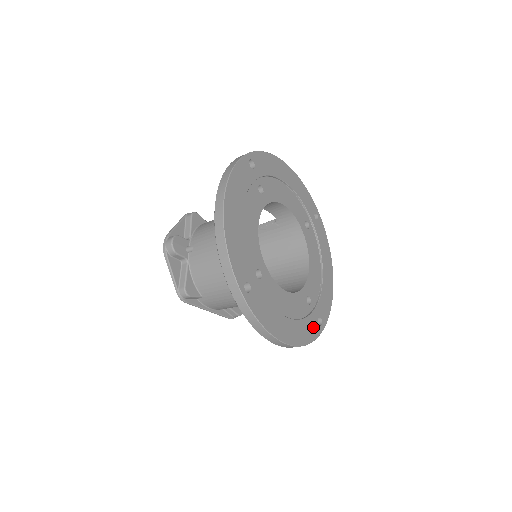
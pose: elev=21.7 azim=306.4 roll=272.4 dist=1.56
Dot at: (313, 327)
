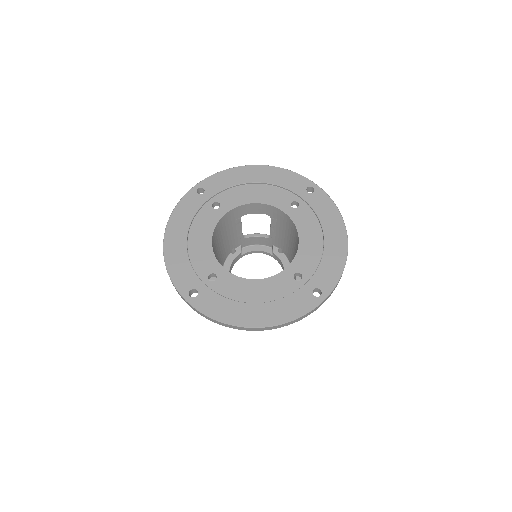
Dot at: (303, 301)
